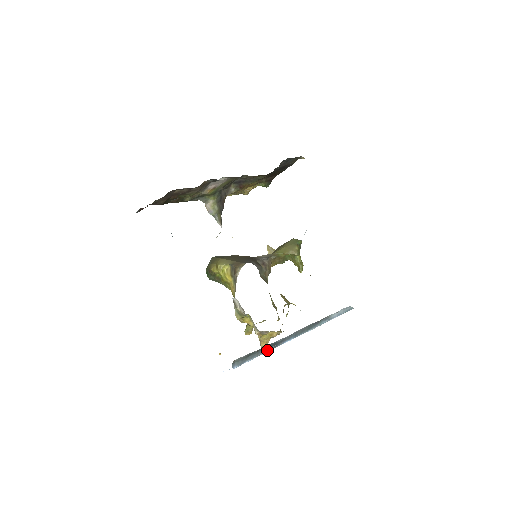
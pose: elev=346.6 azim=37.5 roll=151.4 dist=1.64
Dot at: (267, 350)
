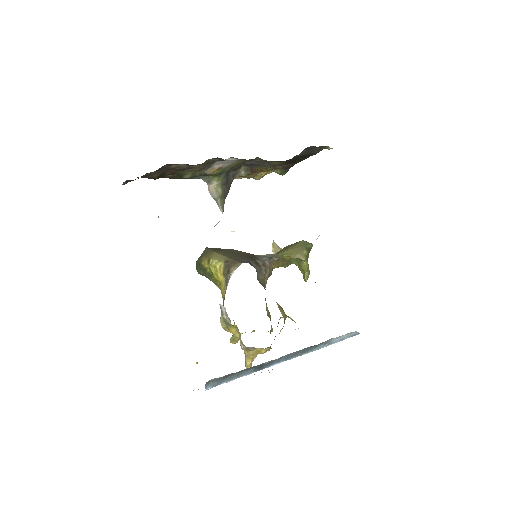
Dot at: (250, 372)
